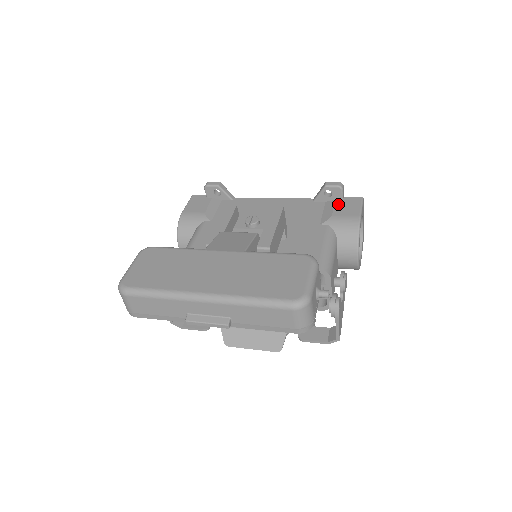
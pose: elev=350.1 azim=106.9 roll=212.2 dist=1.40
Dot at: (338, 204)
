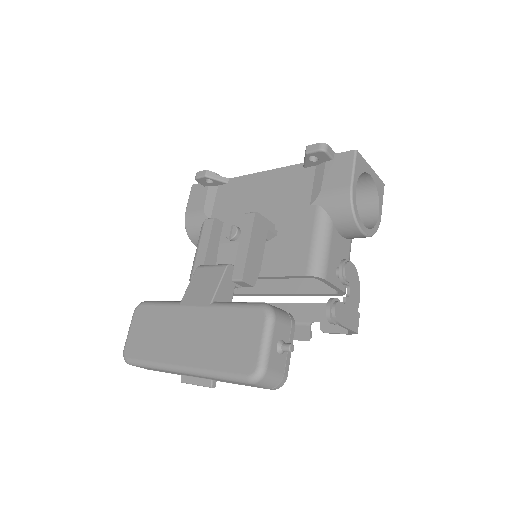
Dot at: (327, 169)
